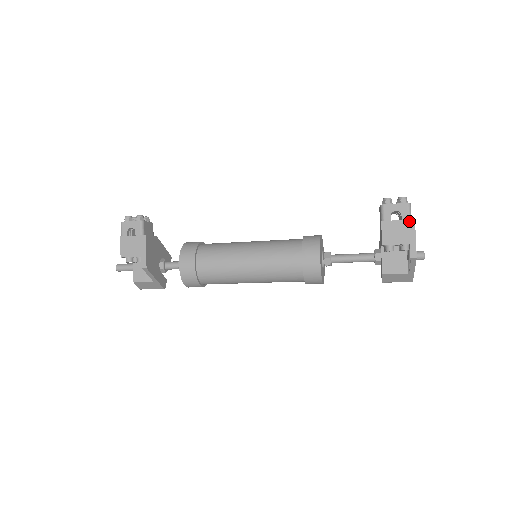
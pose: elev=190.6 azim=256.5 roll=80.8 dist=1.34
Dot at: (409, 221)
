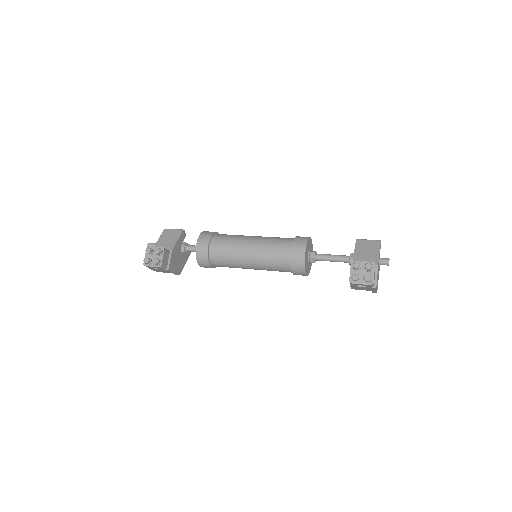
Dot at: (372, 288)
